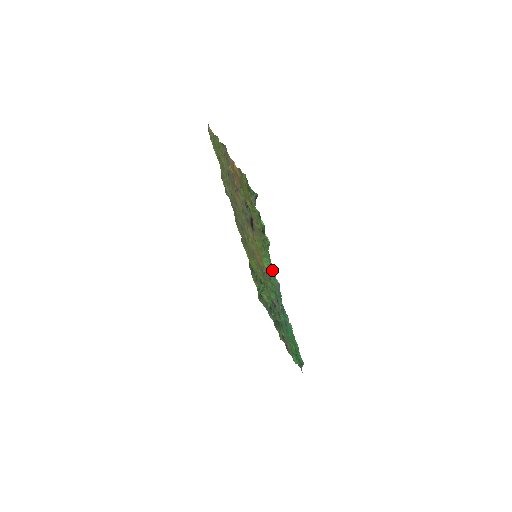
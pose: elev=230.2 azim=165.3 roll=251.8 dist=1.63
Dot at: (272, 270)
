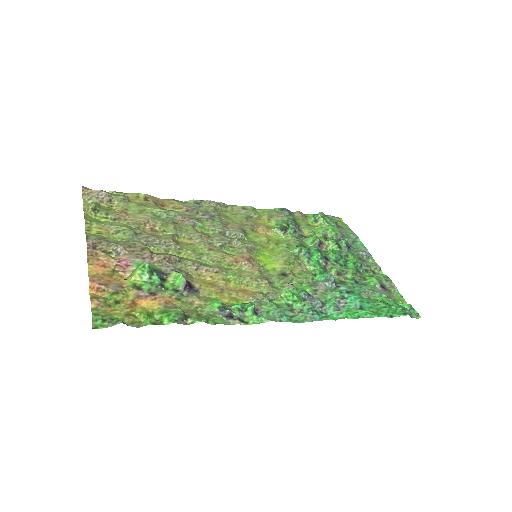
Dot at: occluded
